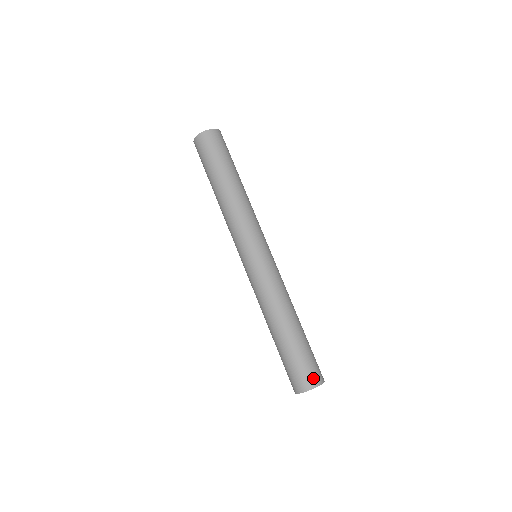
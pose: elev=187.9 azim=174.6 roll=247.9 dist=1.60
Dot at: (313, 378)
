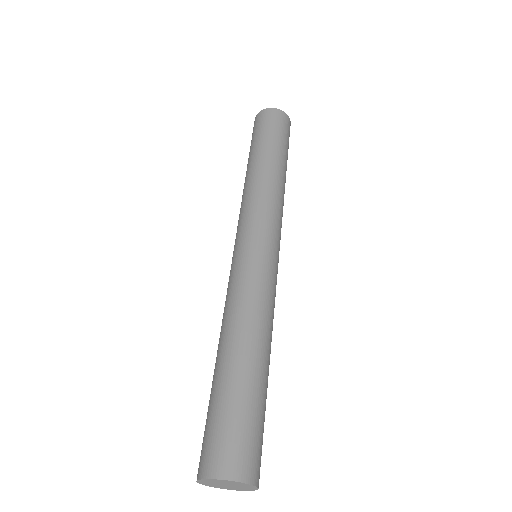
Dot at: (209, 459)
